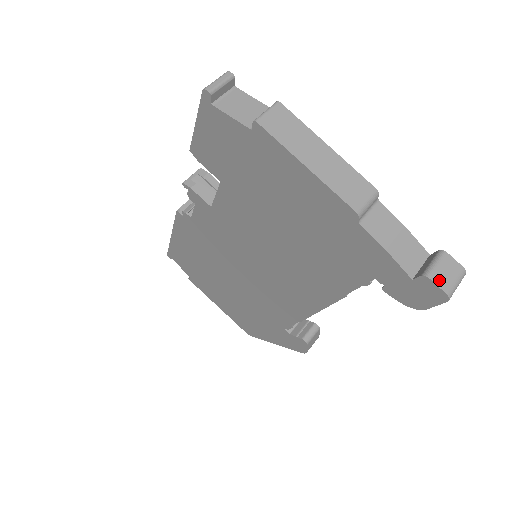
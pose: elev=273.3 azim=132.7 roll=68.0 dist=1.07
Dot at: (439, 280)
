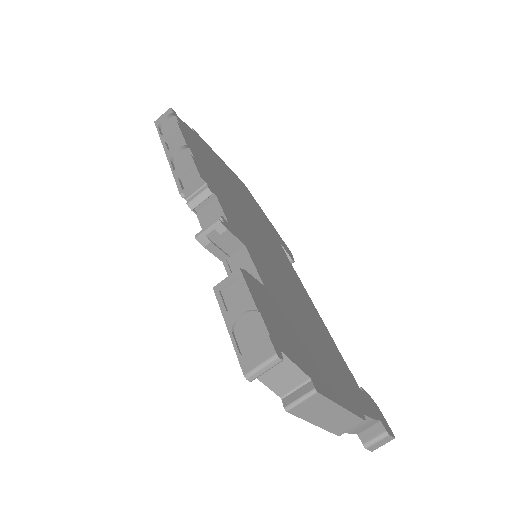
Dot at: (372, 448)
